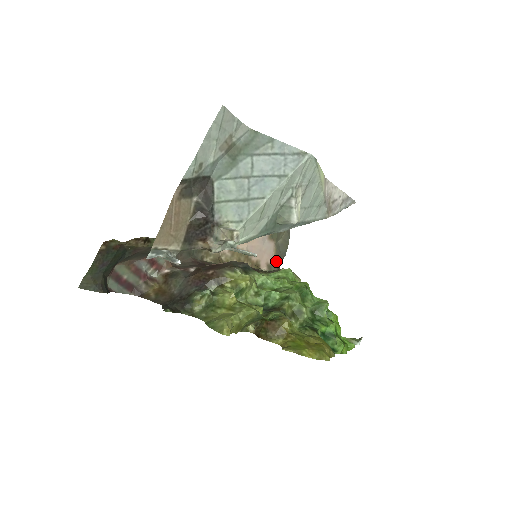
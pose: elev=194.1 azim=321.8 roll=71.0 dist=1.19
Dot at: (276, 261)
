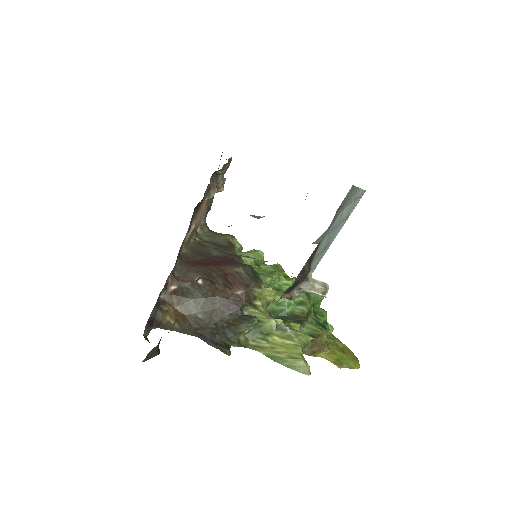
Dot at: (205, 218)
